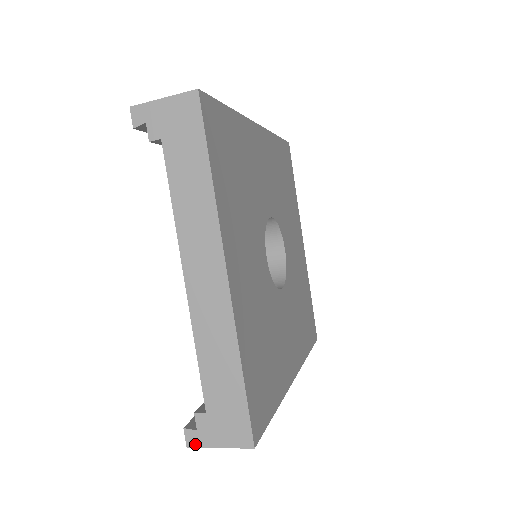
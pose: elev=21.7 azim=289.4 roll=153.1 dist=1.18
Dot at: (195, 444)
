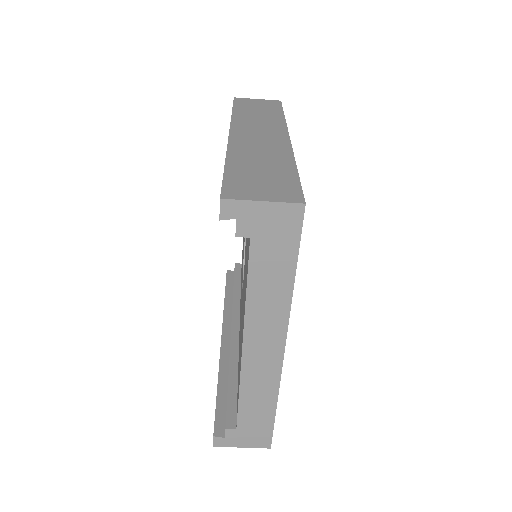
Dot at: (221, 445)
